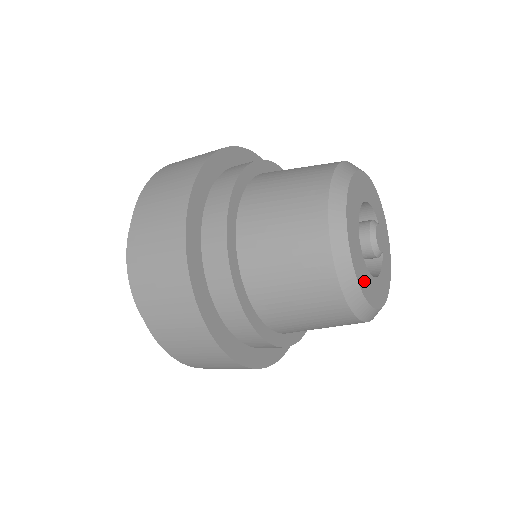
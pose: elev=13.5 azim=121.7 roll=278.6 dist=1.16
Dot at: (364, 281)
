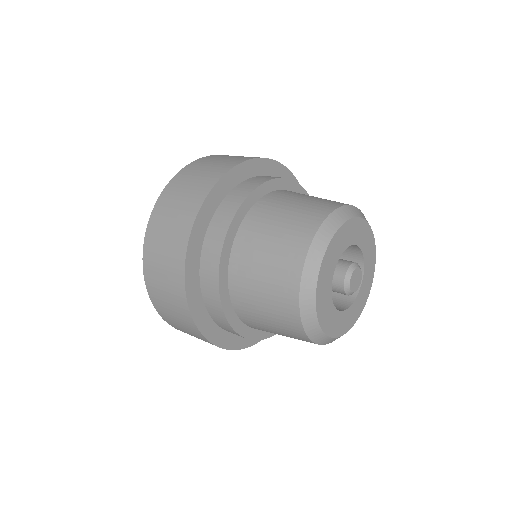
Dot at: (340, 326)
